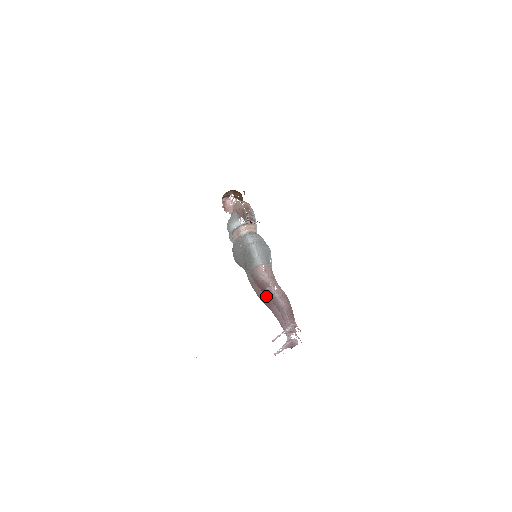
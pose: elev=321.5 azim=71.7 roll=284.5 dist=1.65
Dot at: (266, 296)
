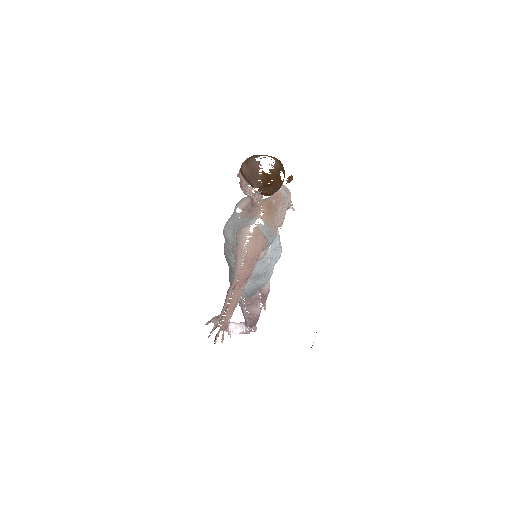
Dot at: occluded
